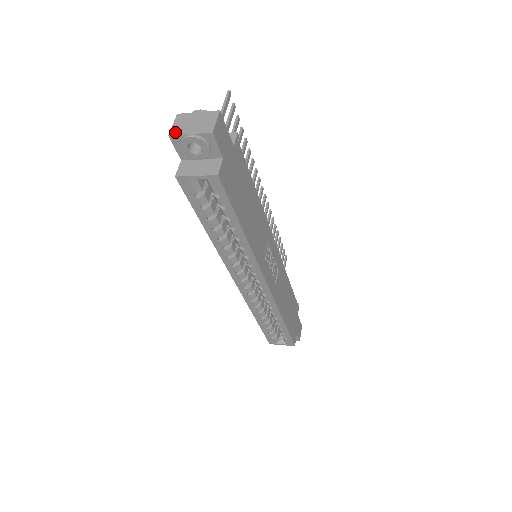
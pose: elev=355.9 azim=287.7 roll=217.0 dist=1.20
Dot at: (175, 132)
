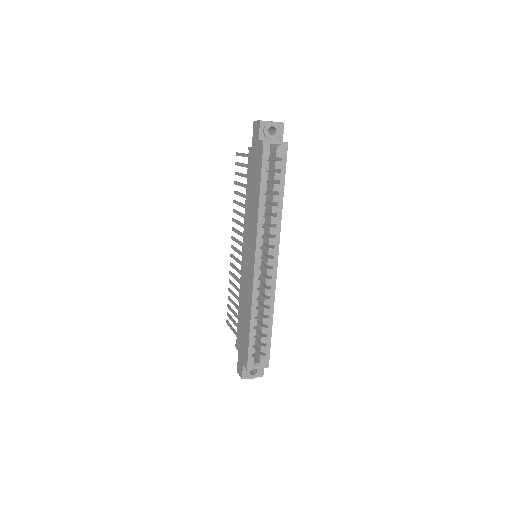
Dot at: occluded
